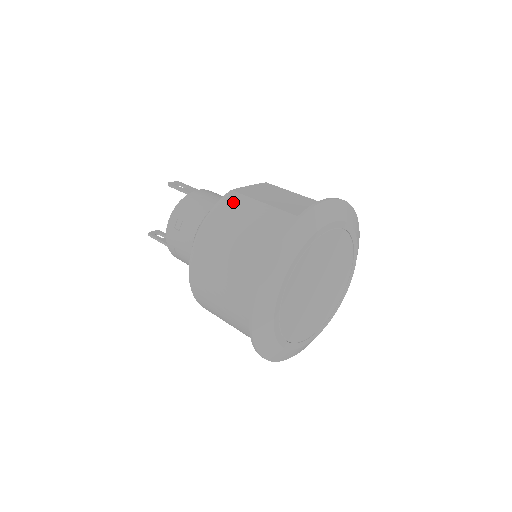
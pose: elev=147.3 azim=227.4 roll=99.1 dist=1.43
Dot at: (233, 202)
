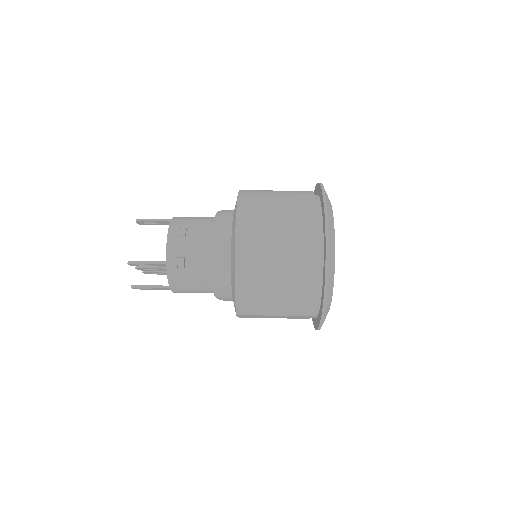
Dot at: (252, 191)
